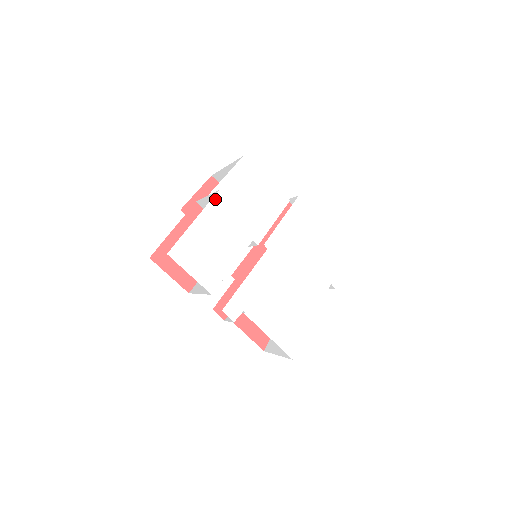
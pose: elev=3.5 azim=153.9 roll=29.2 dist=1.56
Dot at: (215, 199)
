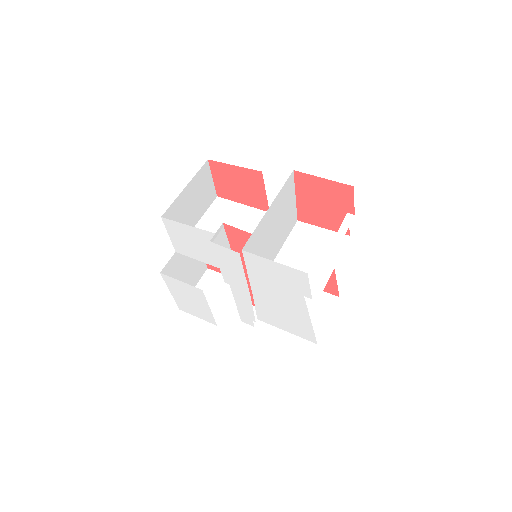
Dot at: (164, 278)
